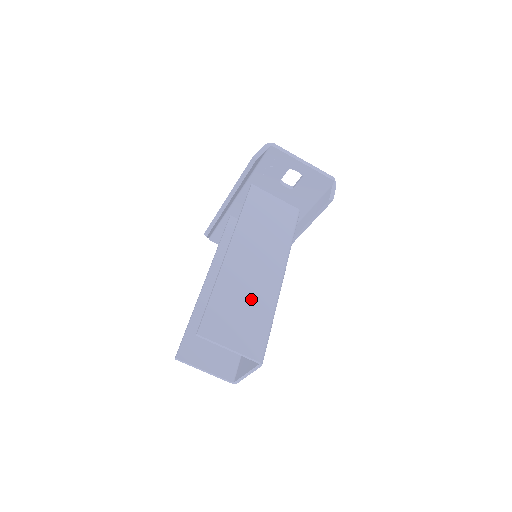
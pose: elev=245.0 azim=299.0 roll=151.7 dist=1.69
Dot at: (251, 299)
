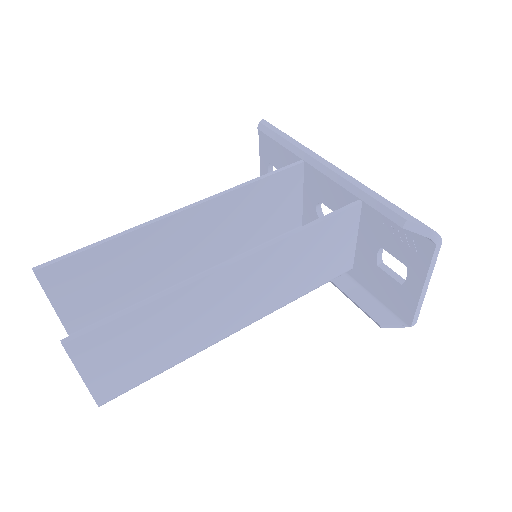
Dot at: (178, 337)
